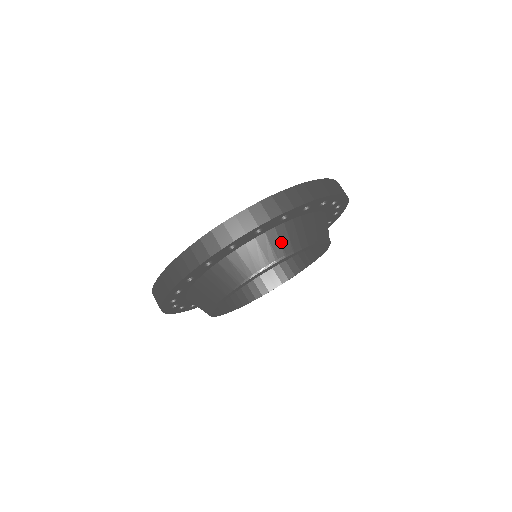
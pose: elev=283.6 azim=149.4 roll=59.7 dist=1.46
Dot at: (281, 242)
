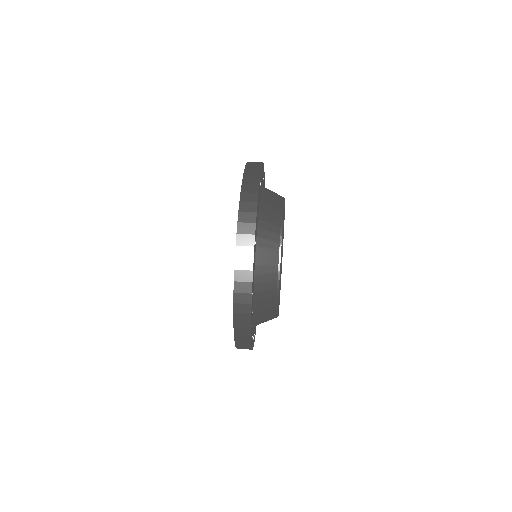
Dot at: (271, 216)
